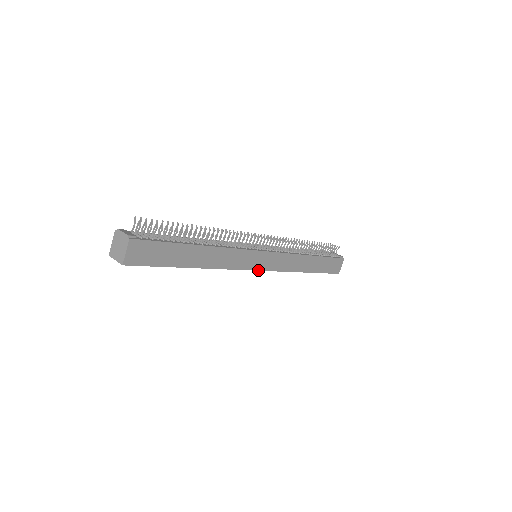
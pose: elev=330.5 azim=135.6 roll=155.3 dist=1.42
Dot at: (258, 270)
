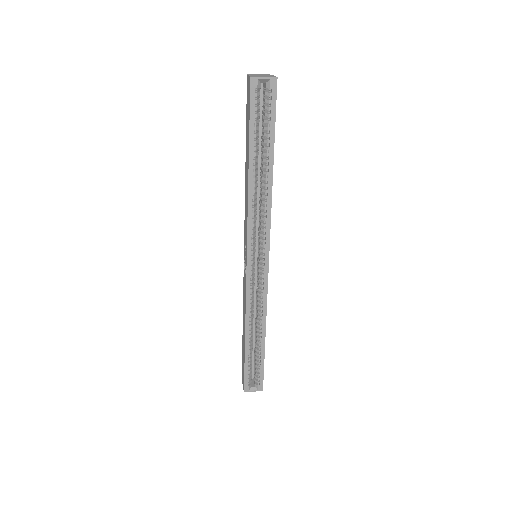
Dot at: (268, 259)
